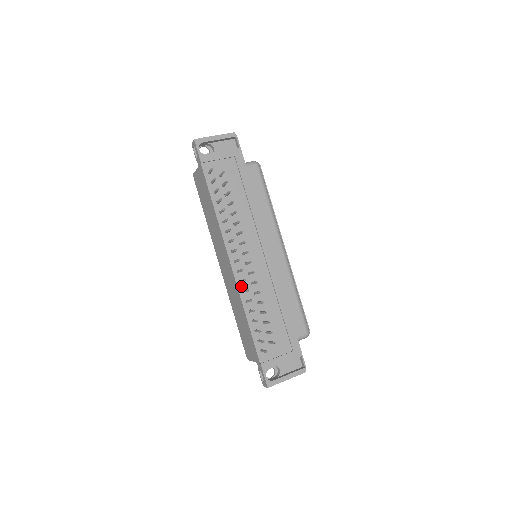
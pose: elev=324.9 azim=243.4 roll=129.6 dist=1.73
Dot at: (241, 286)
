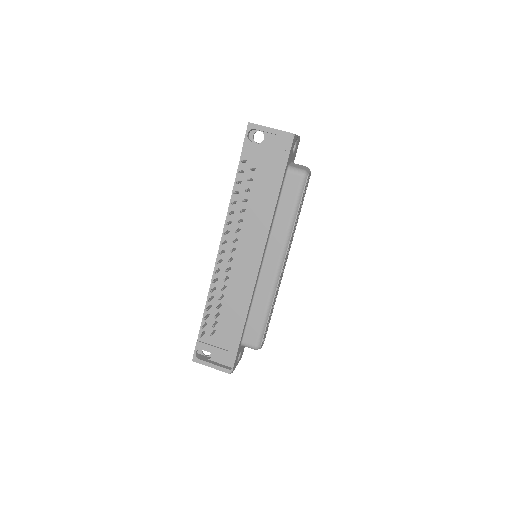
Dot at: (217, 274)
